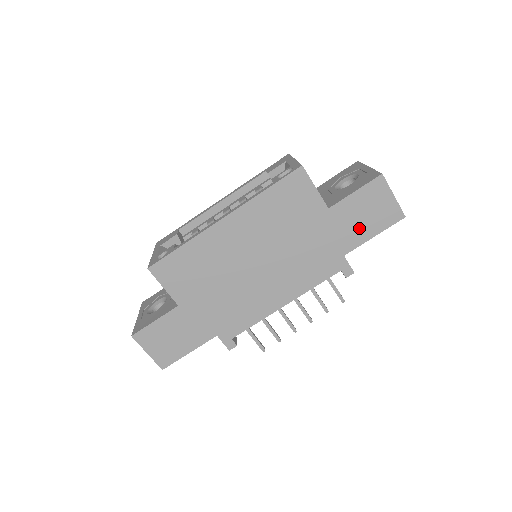
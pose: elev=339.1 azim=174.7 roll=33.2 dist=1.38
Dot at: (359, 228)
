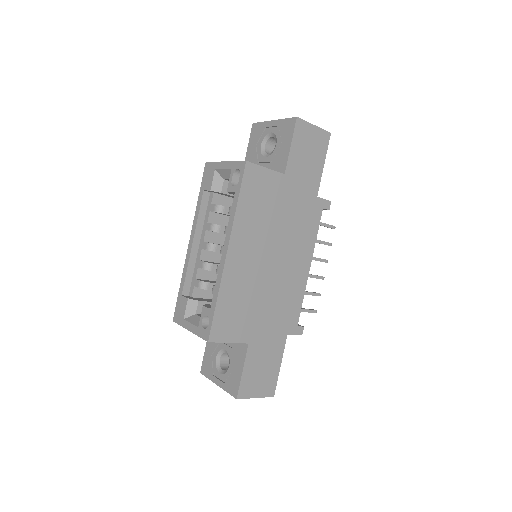
Dot at: (311, 169)
